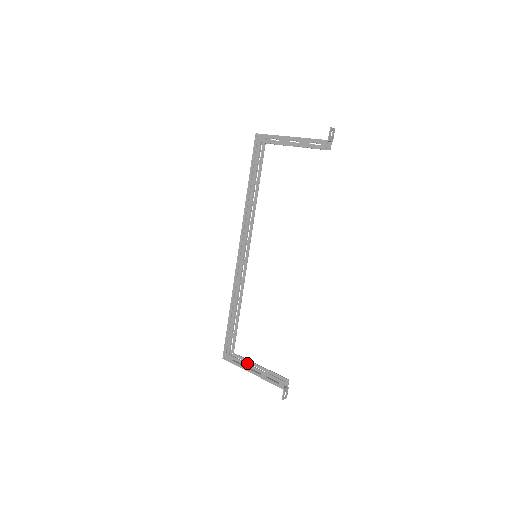
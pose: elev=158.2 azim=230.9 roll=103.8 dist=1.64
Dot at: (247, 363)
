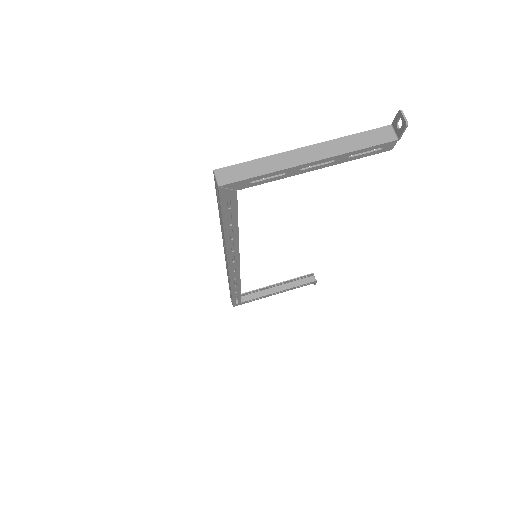
Dot at: (268, 295)
